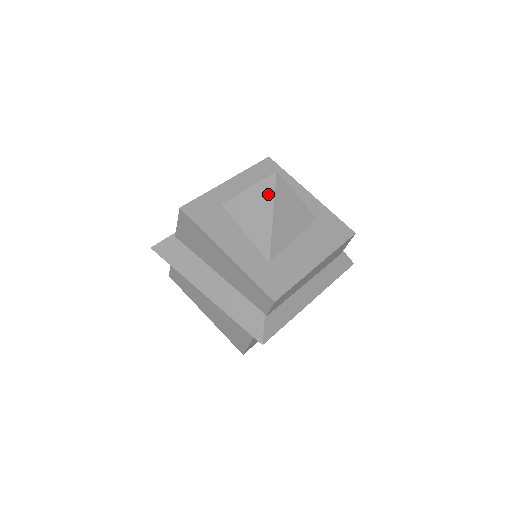
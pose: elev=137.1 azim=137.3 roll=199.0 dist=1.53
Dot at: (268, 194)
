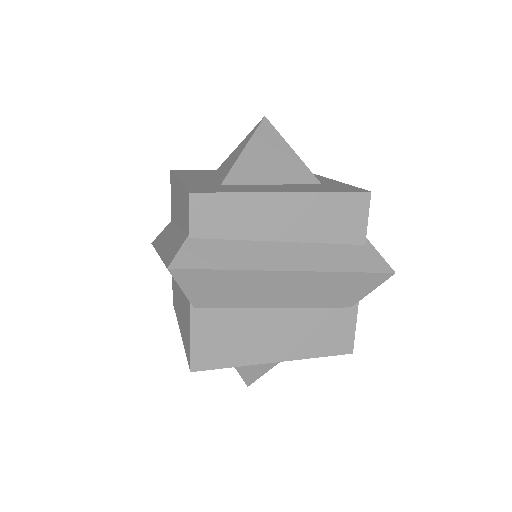
Dot at: (250, 136)
